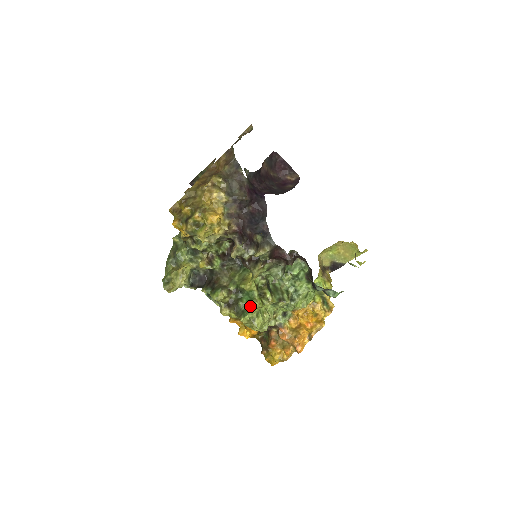
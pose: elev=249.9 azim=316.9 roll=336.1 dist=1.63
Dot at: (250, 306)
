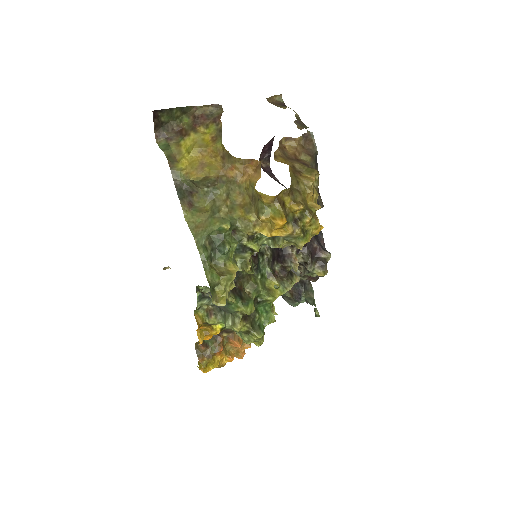
Dot at: (268, 320)
